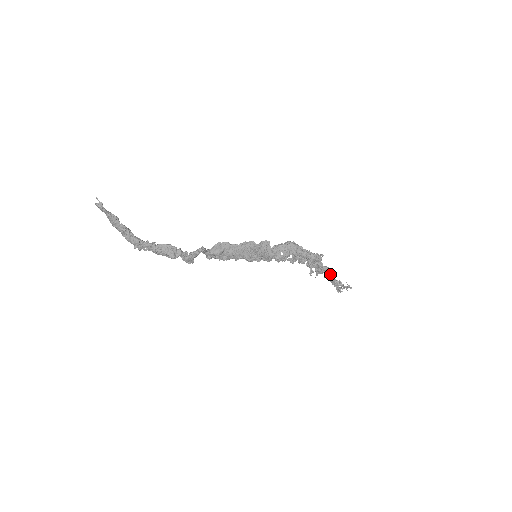
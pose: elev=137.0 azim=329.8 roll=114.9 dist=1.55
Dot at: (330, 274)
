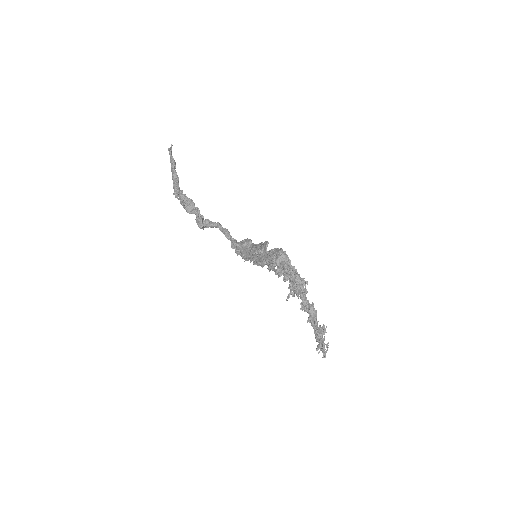
Dot at: (312, 317)
